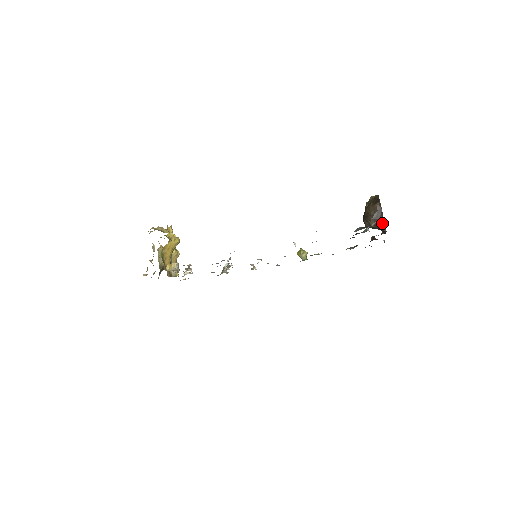
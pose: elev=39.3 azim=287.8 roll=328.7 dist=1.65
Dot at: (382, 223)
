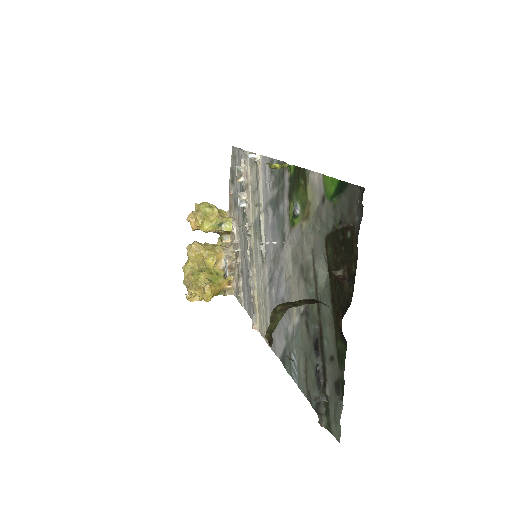
Dot at: occluded
